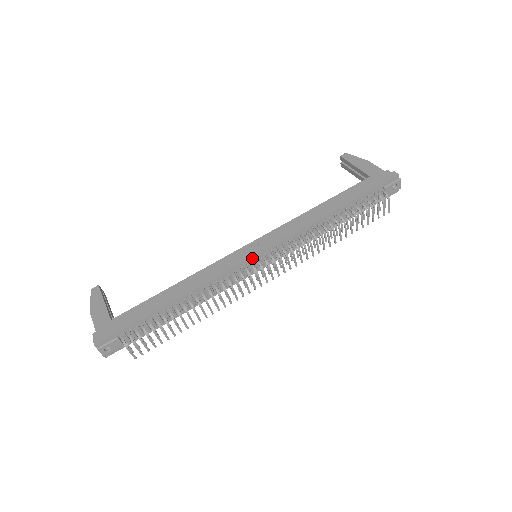
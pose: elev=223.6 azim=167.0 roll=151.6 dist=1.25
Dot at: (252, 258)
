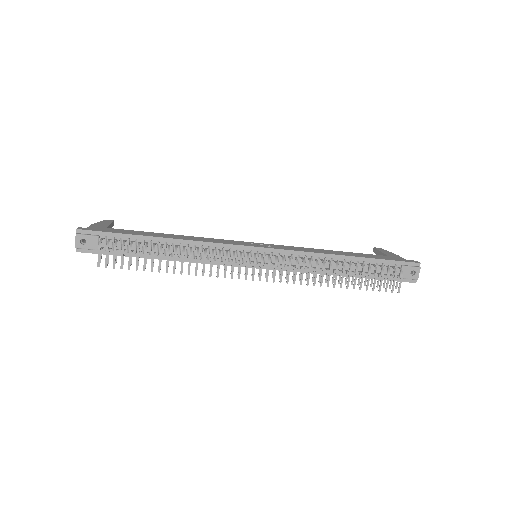
Dot at: (252, 248)
